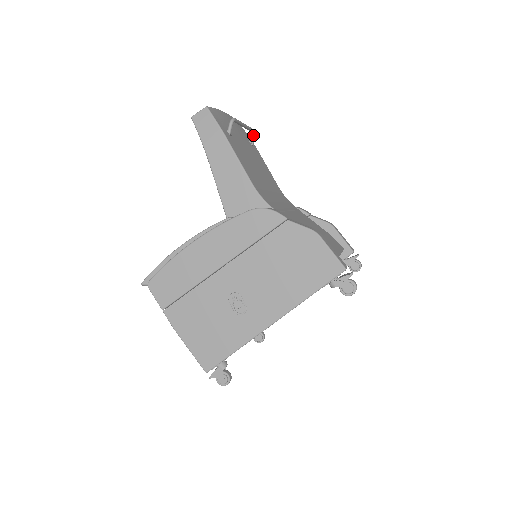
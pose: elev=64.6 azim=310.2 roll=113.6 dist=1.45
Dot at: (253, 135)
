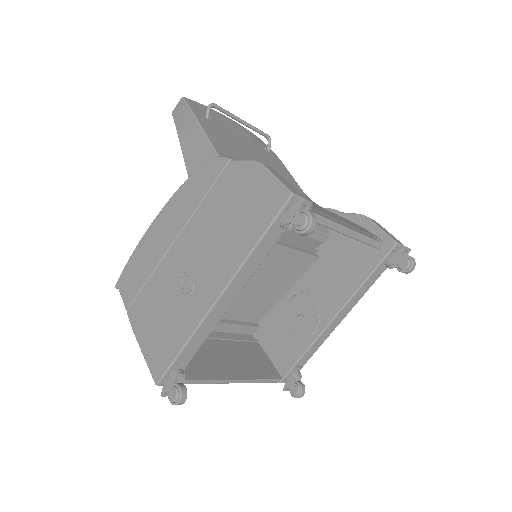
Dot at: (268, 141)
